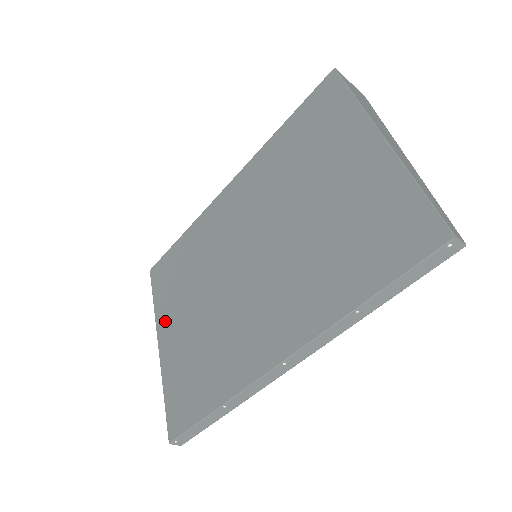
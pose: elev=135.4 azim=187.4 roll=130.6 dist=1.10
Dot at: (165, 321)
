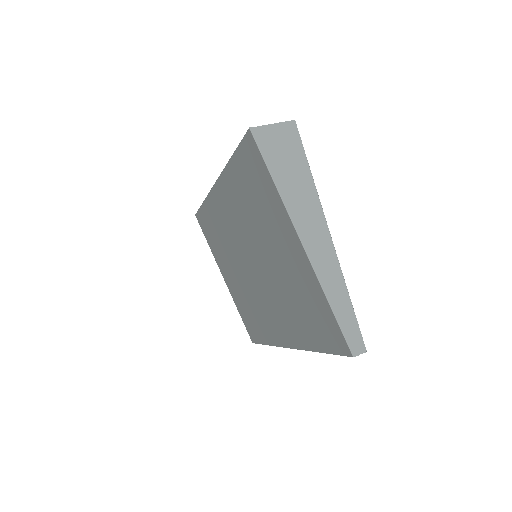
Dot at: (221, 266)
